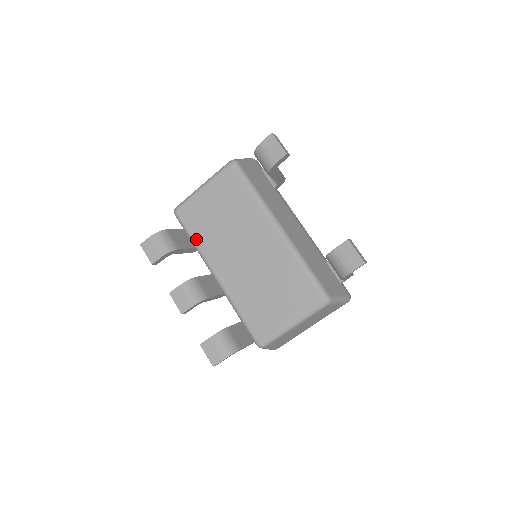
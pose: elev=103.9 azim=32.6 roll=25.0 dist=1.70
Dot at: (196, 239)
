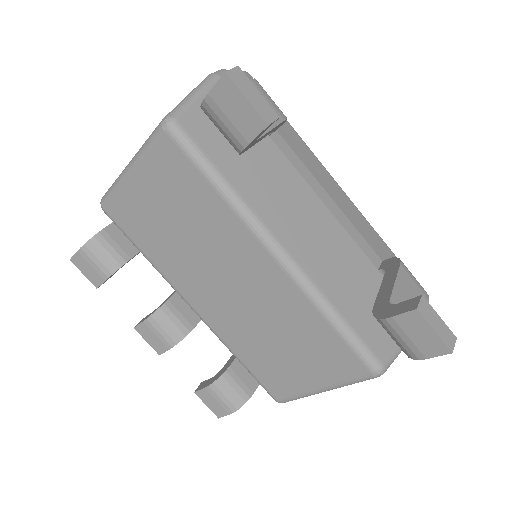
Dot at: (148, 255)
